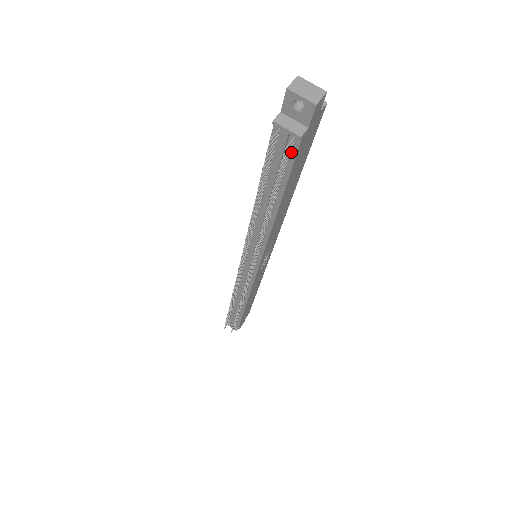
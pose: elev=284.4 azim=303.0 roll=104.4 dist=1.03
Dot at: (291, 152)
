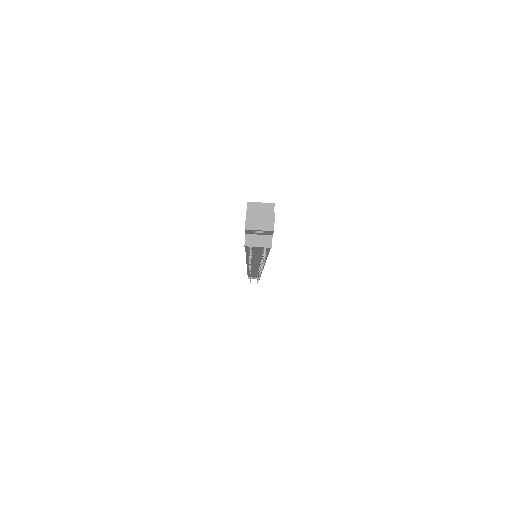
Dot at: occluded
